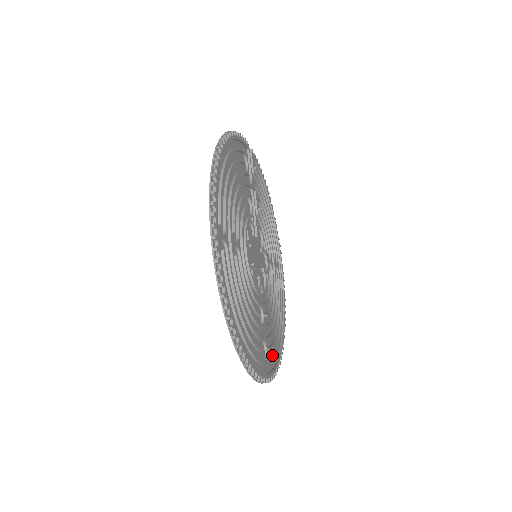
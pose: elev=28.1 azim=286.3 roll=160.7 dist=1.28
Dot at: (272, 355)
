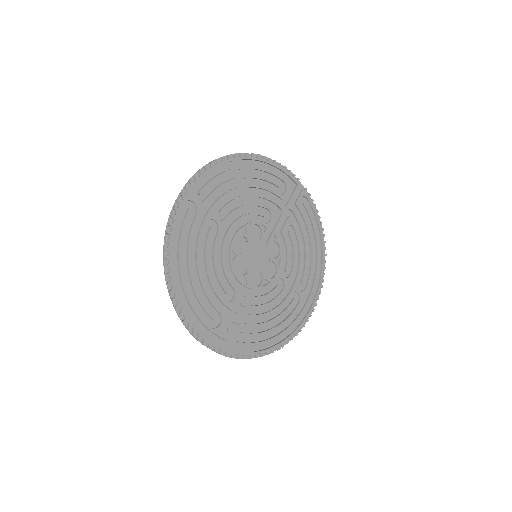
Dot at: (233, 340)
